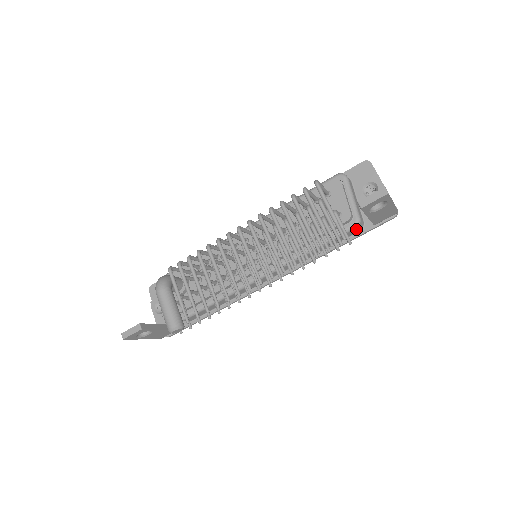
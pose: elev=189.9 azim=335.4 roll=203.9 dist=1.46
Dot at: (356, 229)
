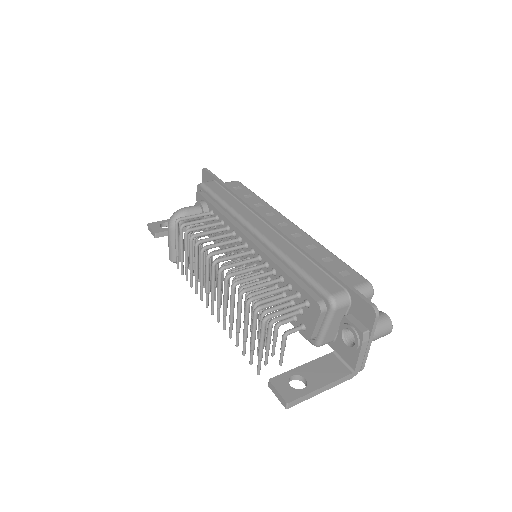
Dot at: occluded
